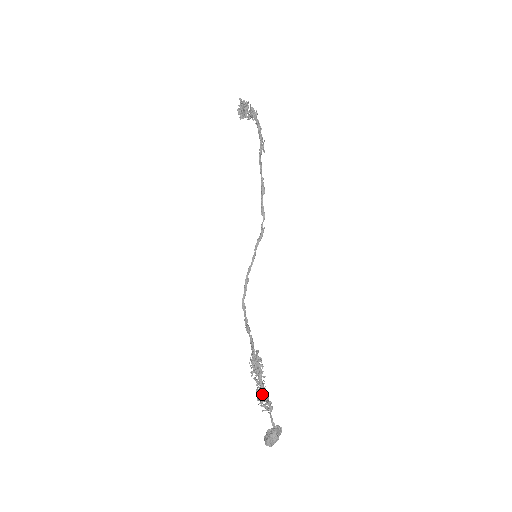
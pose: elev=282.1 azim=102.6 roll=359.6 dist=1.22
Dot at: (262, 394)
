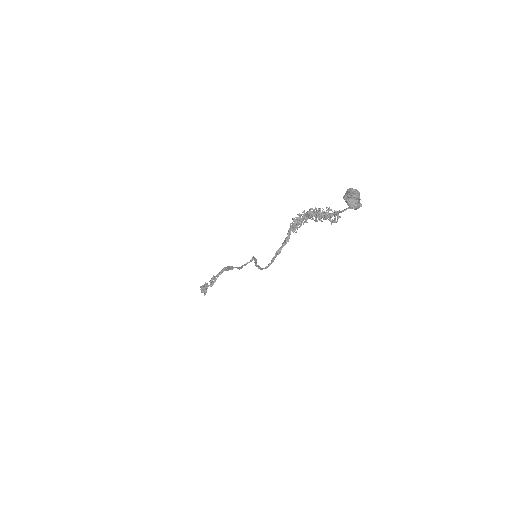
Dot at: (319, 214)
